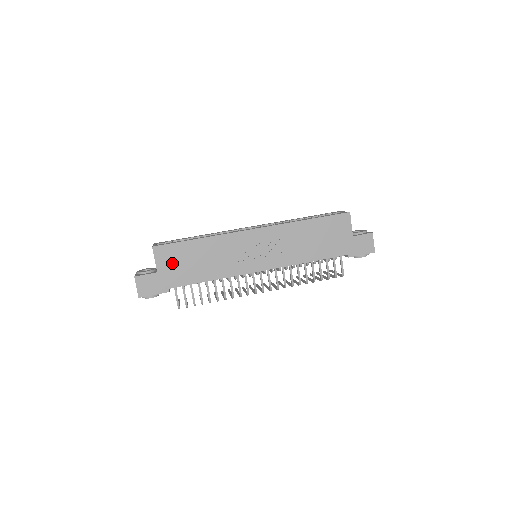
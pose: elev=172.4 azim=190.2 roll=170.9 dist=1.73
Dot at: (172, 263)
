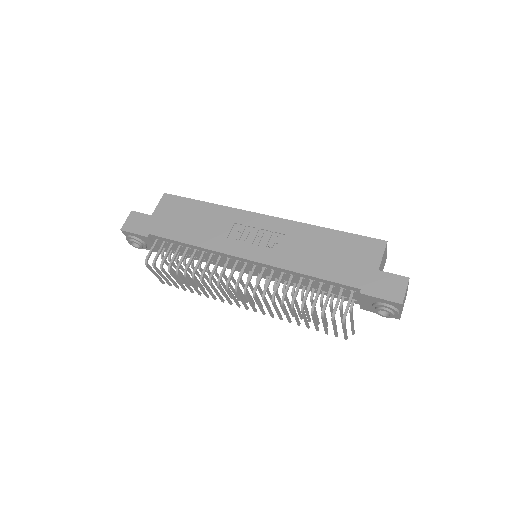
Dot at: (169, 213)
